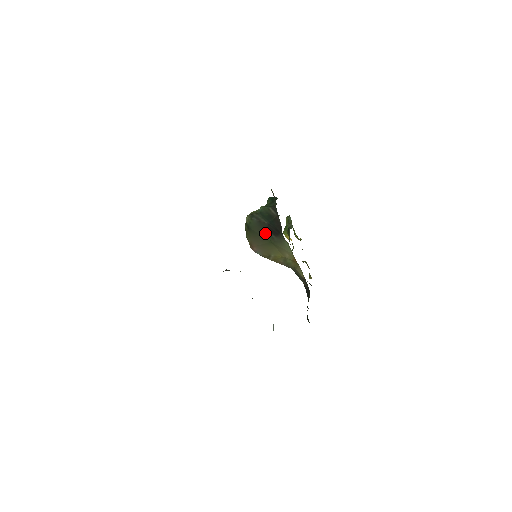
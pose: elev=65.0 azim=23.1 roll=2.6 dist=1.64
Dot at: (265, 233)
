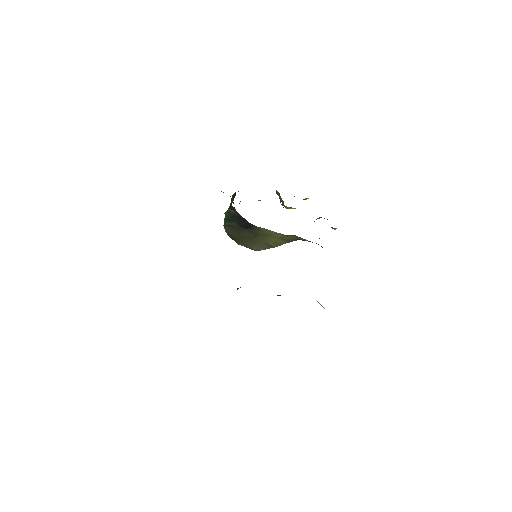
Dot at: (244, 232)
